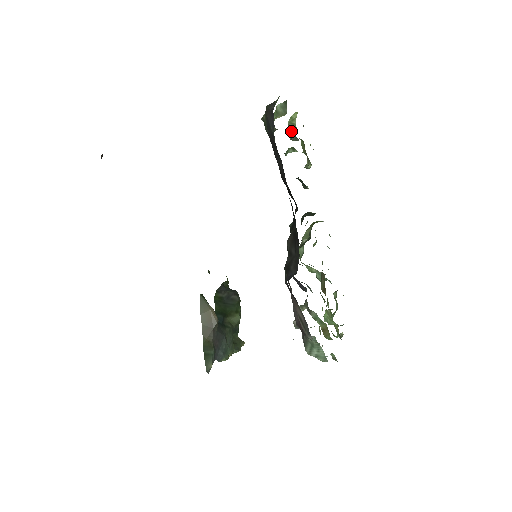
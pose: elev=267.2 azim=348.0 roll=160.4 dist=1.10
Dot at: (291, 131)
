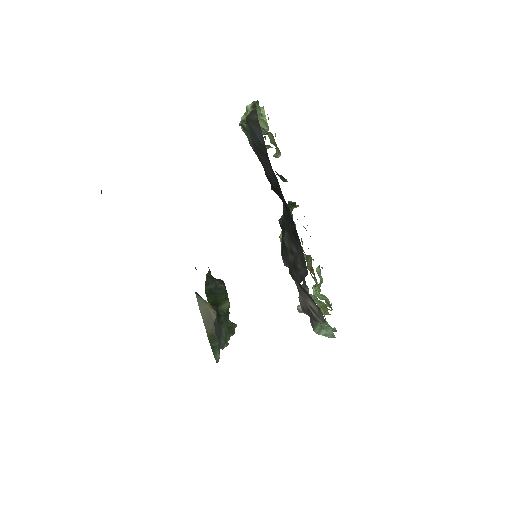
Dot at: (261, 127)
